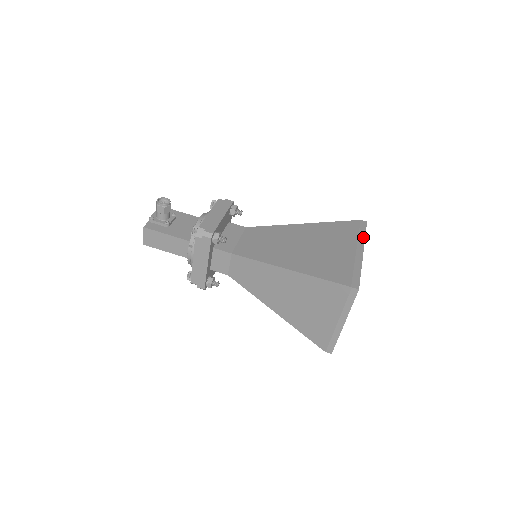
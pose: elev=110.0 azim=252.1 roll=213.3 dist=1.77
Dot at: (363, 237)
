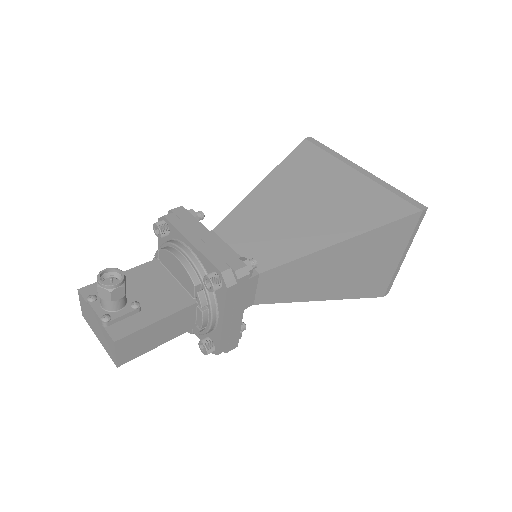
Dot at: (338, 154)
